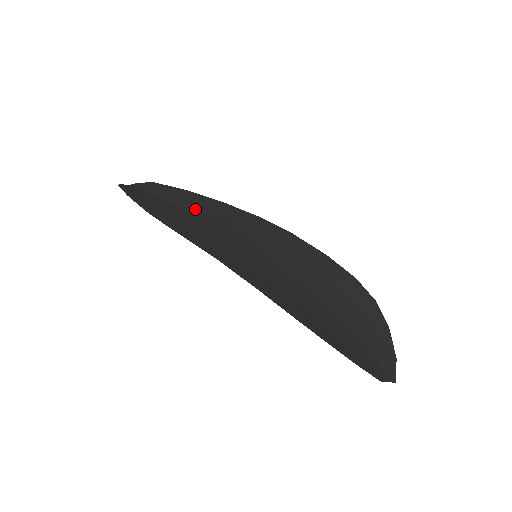
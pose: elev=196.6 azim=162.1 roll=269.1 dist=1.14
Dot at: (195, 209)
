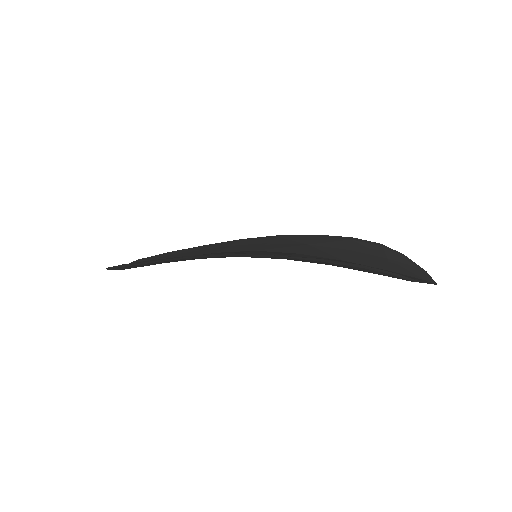
Dot at: (184, 255)
